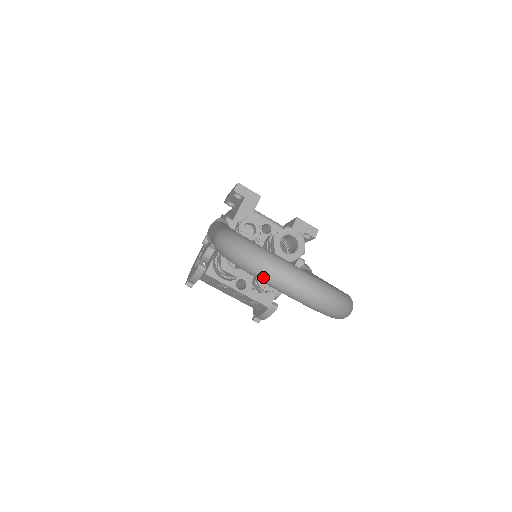
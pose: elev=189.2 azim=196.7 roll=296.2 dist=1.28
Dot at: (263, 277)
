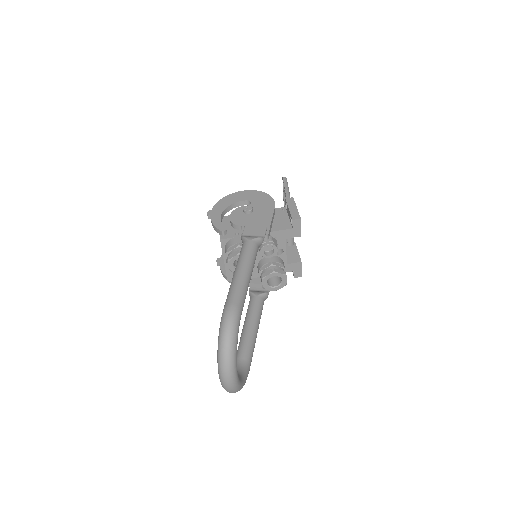
Dot at: (219, 365)
